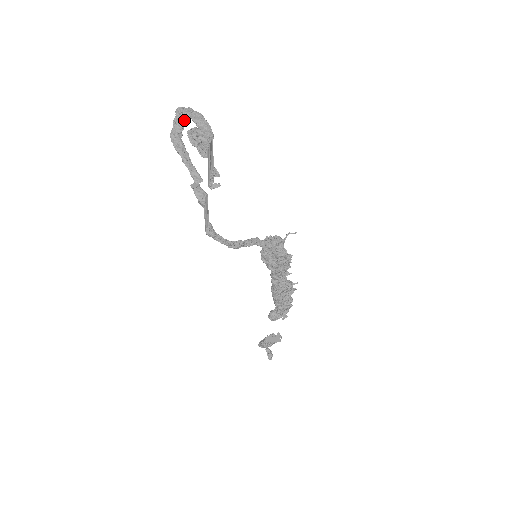
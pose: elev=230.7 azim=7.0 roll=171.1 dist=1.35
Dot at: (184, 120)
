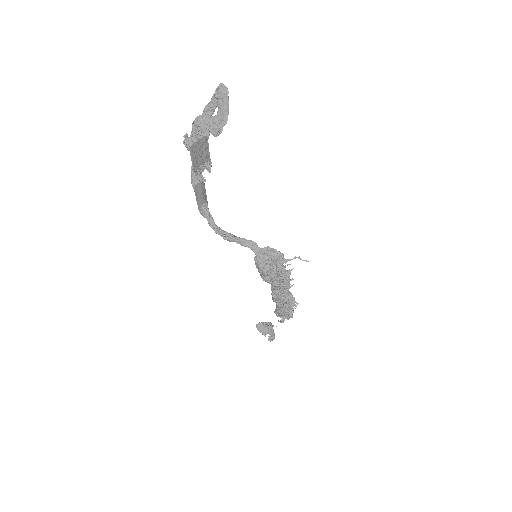
Dot at: occluded
